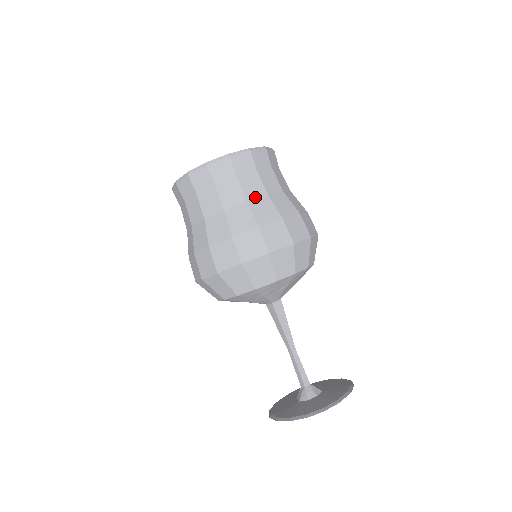
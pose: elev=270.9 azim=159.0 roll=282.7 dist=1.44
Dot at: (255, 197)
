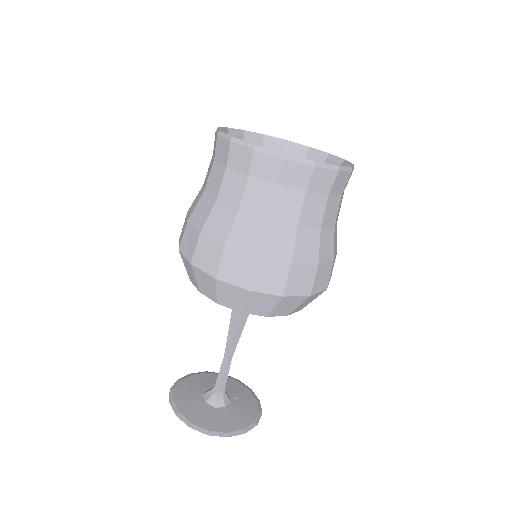
Dot at: (308, 225)
